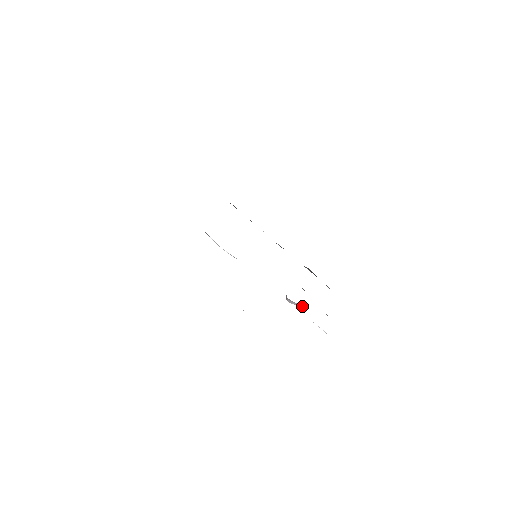
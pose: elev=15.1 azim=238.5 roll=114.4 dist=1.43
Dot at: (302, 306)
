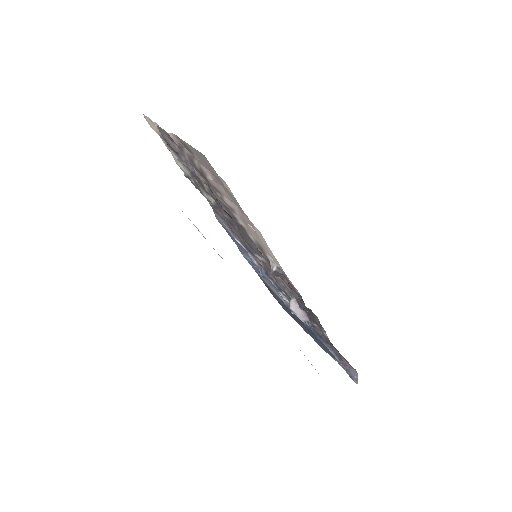
Dot at: (303, 316)
